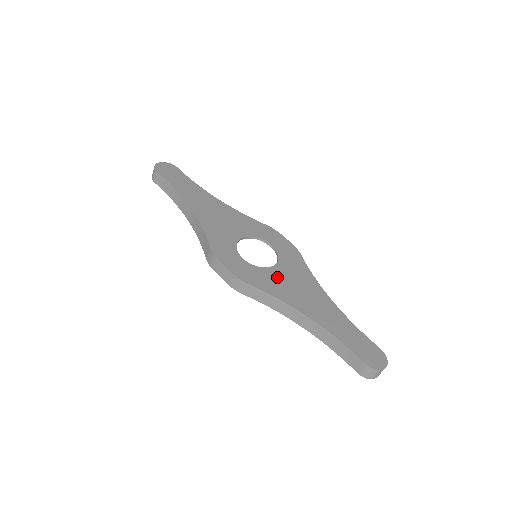
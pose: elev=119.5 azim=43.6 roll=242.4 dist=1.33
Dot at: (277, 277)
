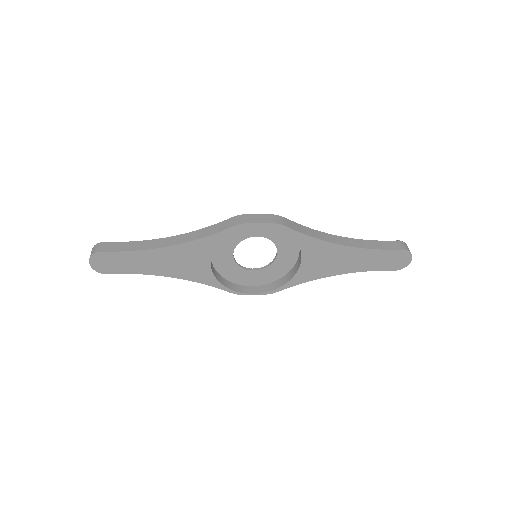
Dot at: (290, 245)
